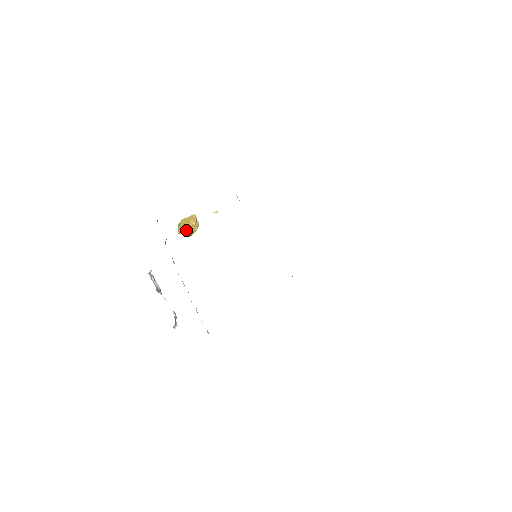
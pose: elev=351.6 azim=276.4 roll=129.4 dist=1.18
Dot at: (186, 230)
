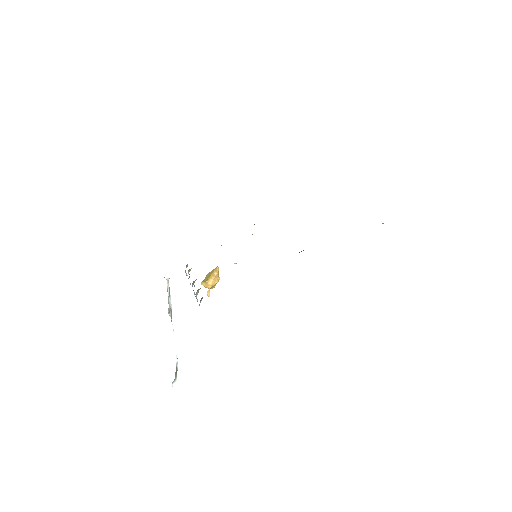
Dot at: (208, 278)
